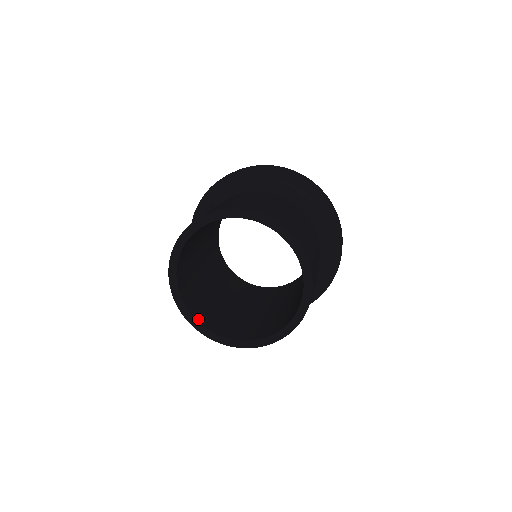
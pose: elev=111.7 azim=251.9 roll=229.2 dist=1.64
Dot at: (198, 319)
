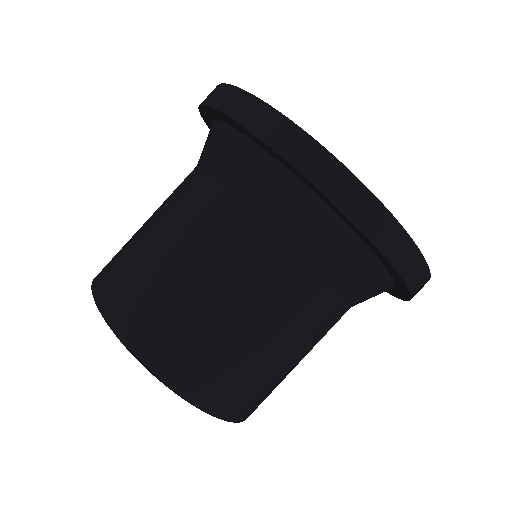
Dot at: occluded
